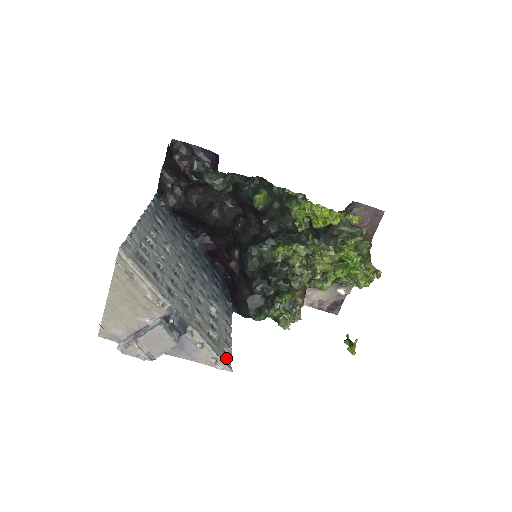
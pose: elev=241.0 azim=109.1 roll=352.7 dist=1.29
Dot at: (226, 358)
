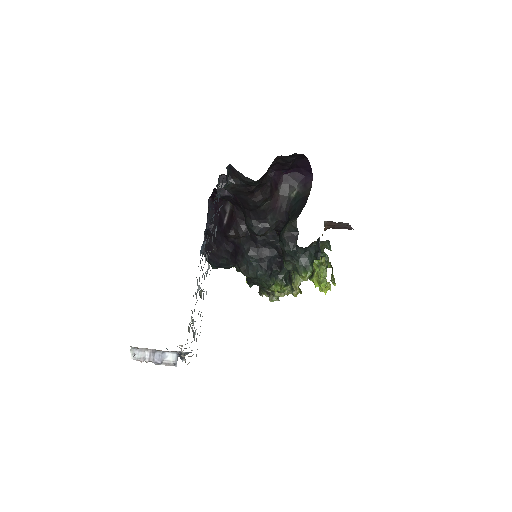
Dot at: occluded
